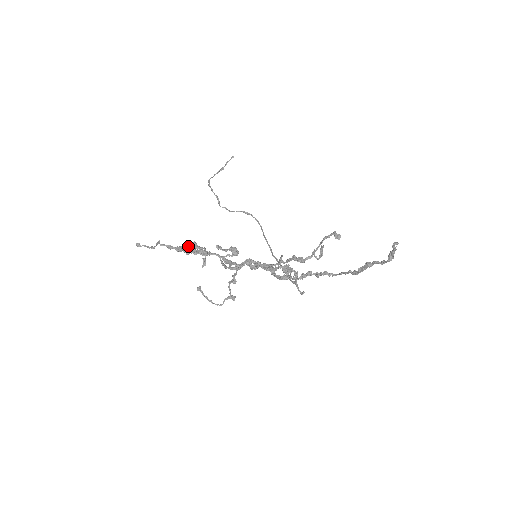
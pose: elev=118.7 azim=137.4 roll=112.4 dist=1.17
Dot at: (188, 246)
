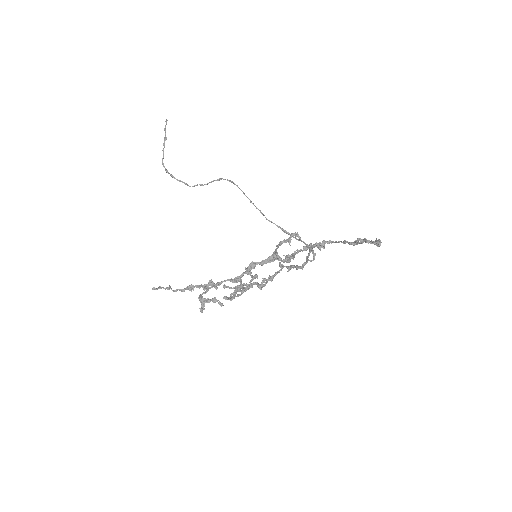
Dot at: (201, 308)
